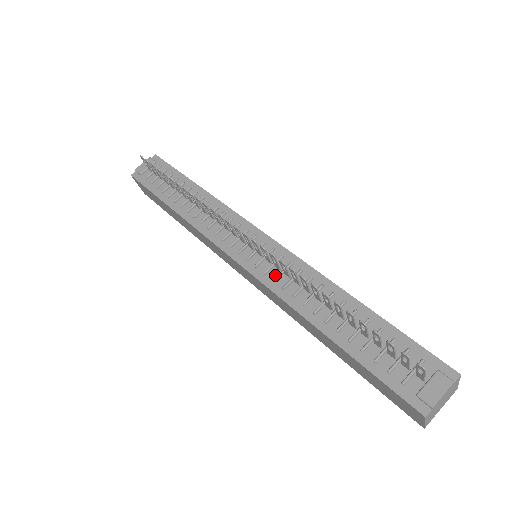
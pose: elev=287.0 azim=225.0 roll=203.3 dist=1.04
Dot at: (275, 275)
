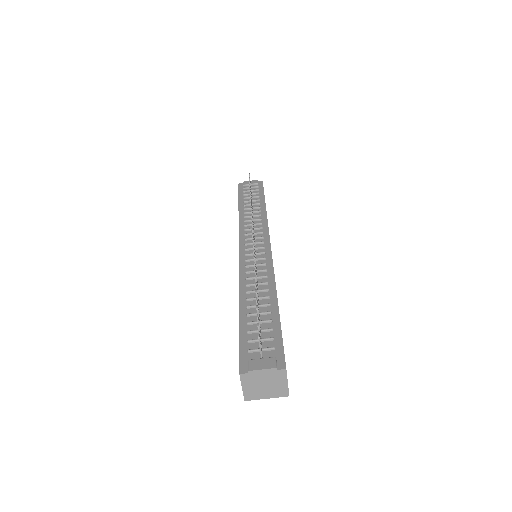
Dot at: (250, 265)
